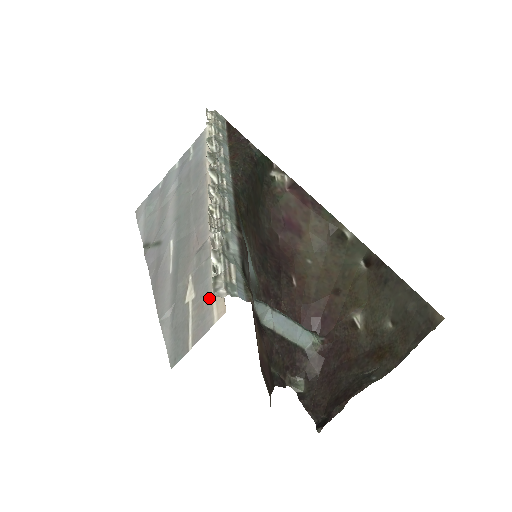
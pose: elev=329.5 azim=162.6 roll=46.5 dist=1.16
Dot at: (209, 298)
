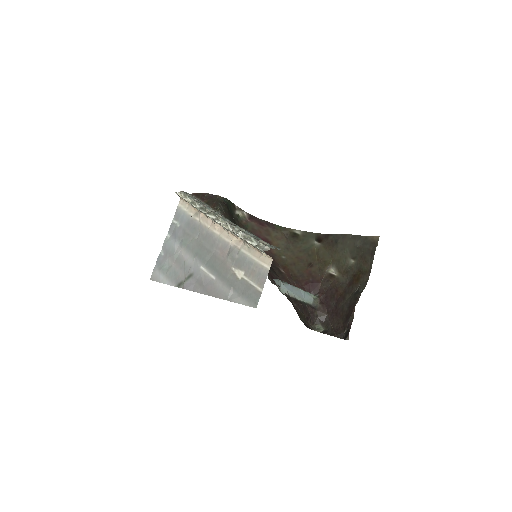
Dot at: (256, 264)
